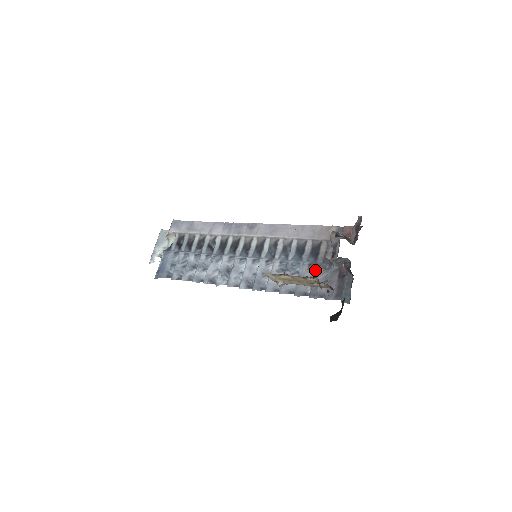
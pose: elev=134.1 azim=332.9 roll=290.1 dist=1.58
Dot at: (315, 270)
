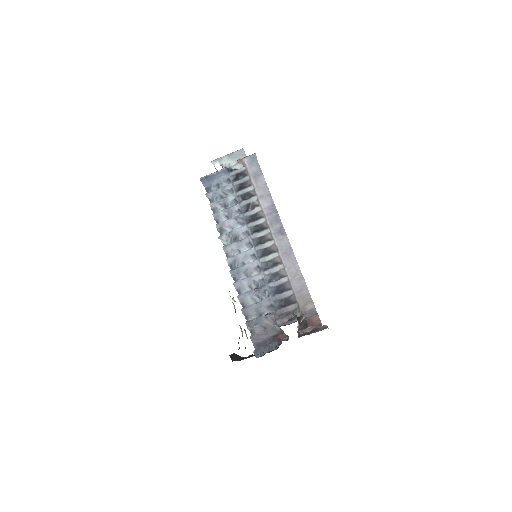
Dot at: (269, 313)
